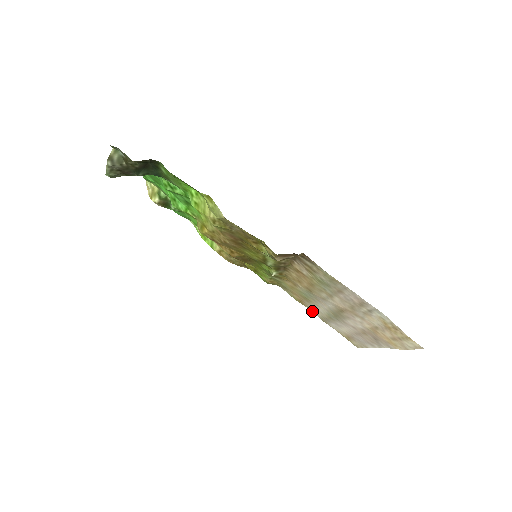
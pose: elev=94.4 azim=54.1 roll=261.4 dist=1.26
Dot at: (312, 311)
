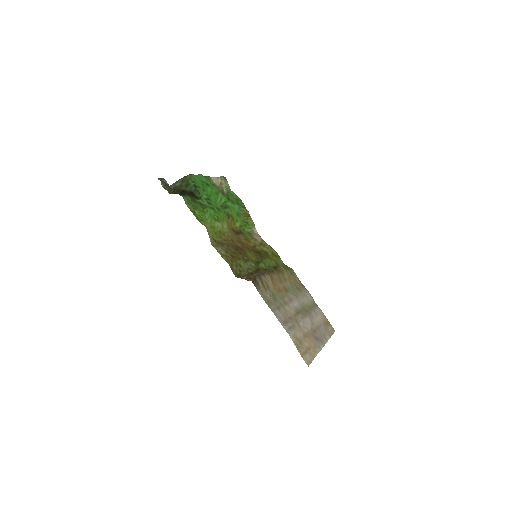
Dot at: (310, 294)
